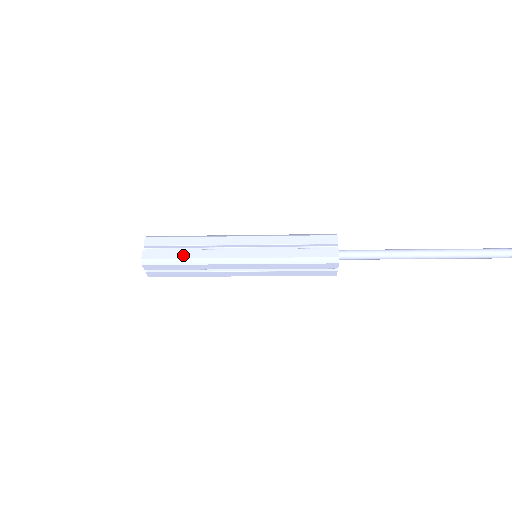
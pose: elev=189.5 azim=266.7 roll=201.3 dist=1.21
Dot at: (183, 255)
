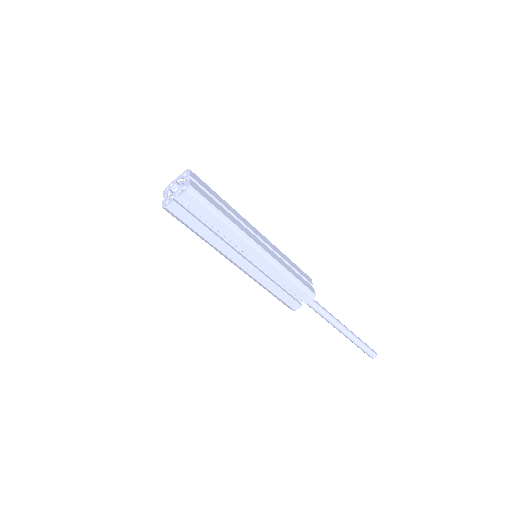
Dot at: (223, 211)
